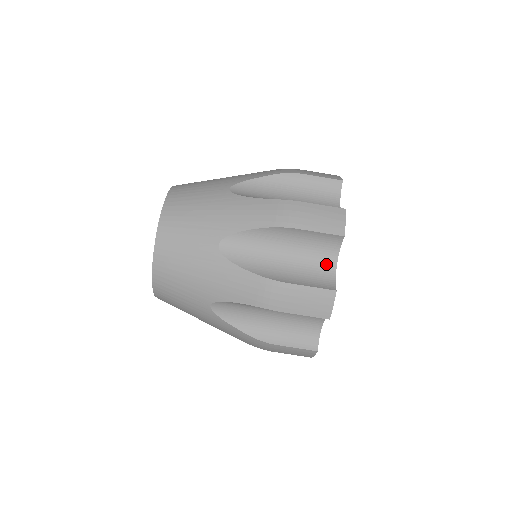
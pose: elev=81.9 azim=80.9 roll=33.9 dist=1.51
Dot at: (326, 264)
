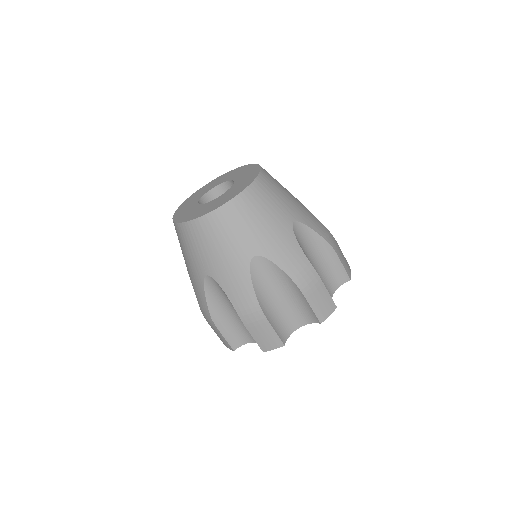
Dot at: (330, 289)
